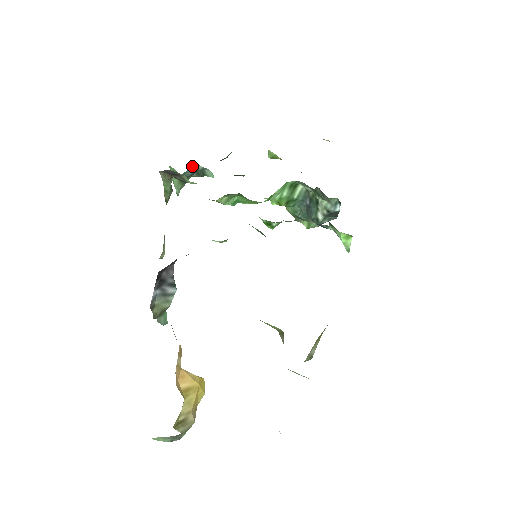
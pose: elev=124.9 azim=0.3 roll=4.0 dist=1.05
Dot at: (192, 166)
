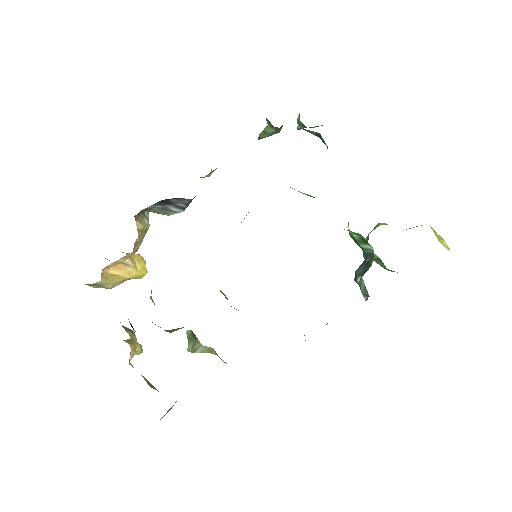
Dot at: occluded
